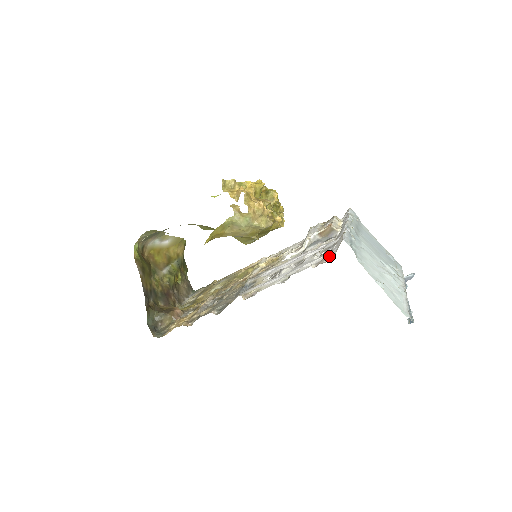
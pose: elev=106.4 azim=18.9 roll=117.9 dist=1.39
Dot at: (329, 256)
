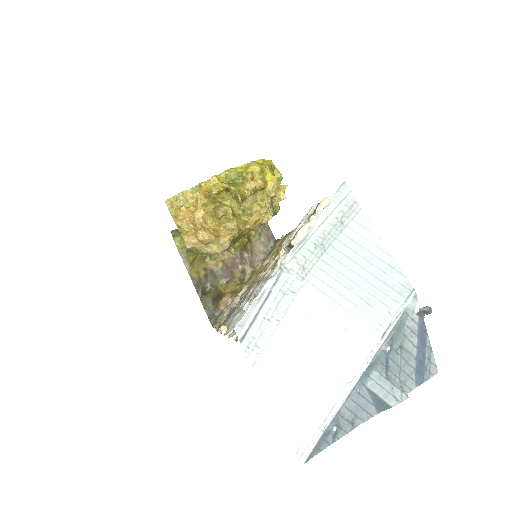
Dot at: occluded
